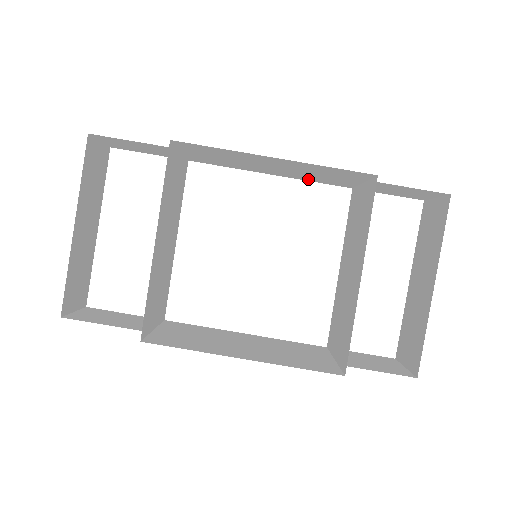
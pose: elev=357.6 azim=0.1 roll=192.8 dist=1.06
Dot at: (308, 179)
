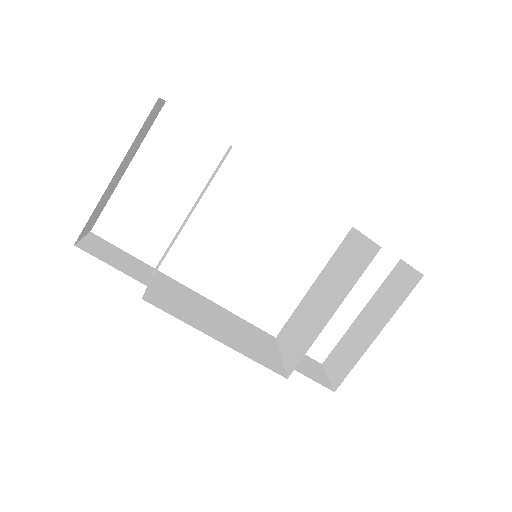
Dot at: occluded
